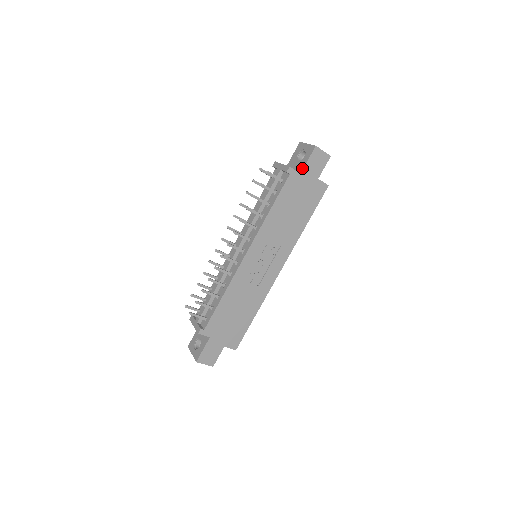
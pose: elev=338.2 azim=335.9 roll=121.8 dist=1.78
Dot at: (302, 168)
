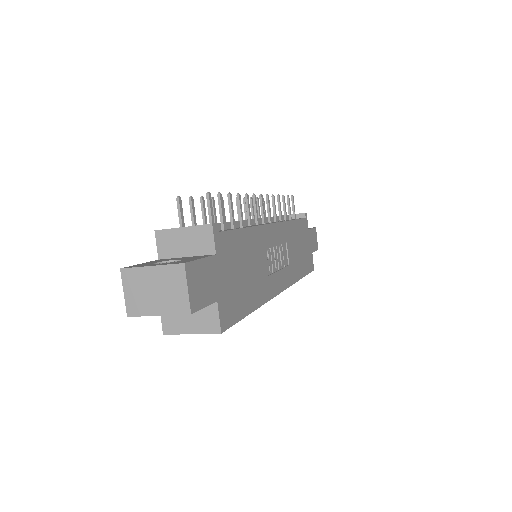
Dot at: occluded
